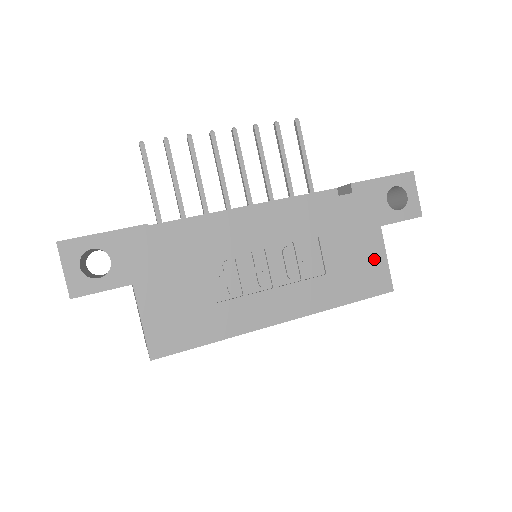
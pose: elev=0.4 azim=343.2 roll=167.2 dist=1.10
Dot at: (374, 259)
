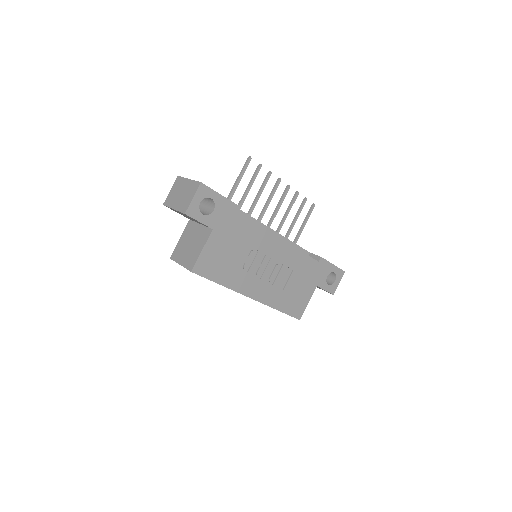
Dot at: (304, 299)
